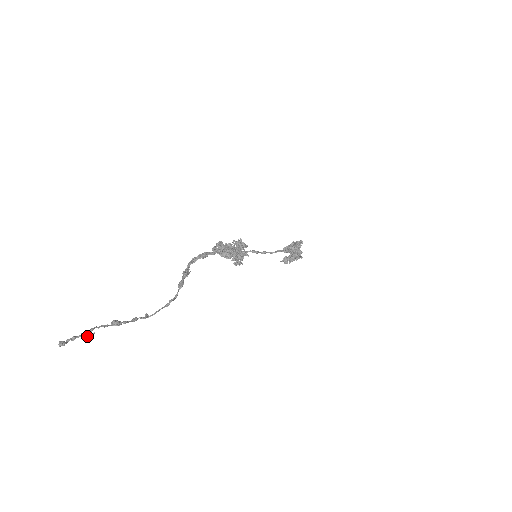
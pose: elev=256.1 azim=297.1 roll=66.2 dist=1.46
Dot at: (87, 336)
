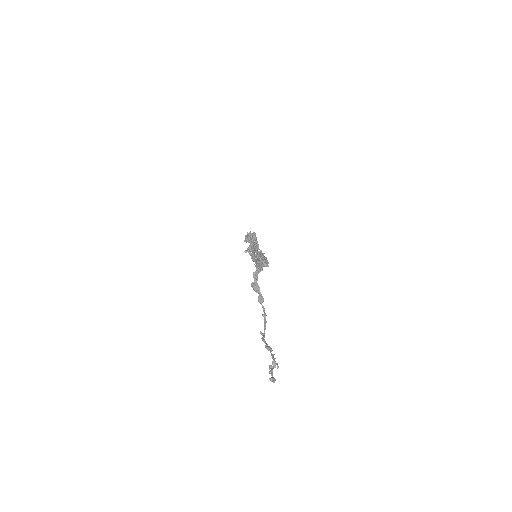
Dot at: (275, 367)
